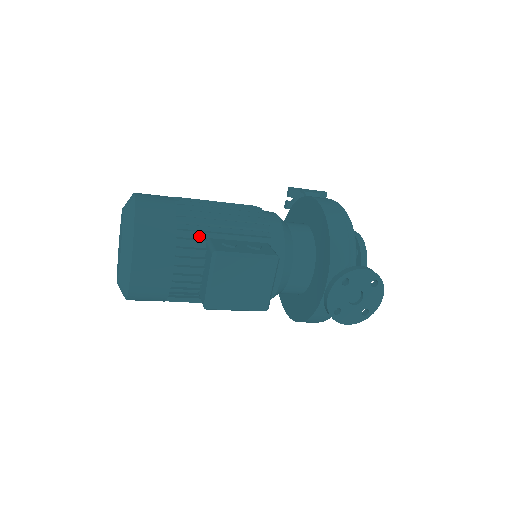
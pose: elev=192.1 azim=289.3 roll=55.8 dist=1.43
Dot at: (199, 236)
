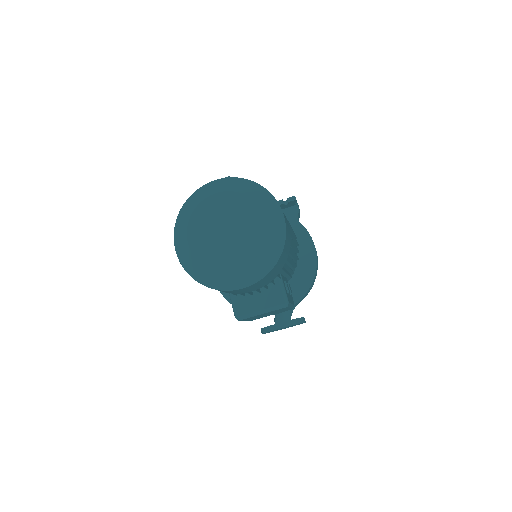
Dot at: (280, 271)
